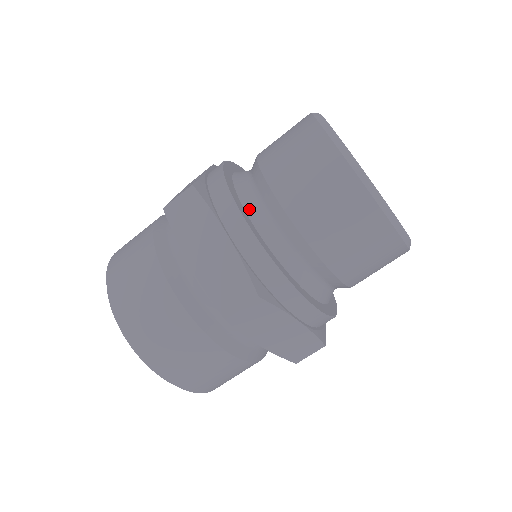
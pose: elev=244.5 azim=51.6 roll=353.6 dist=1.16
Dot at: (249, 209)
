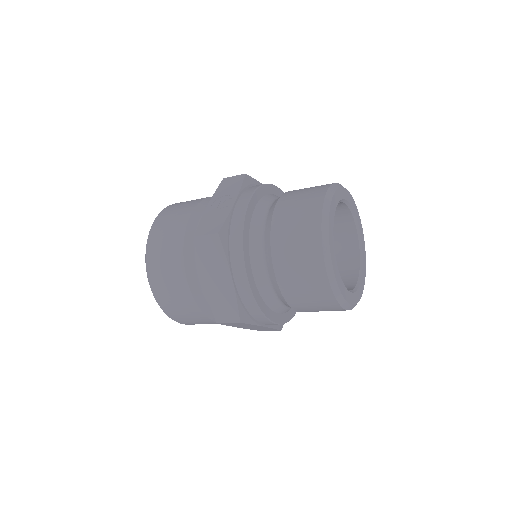
Dot at: (253, 259)
